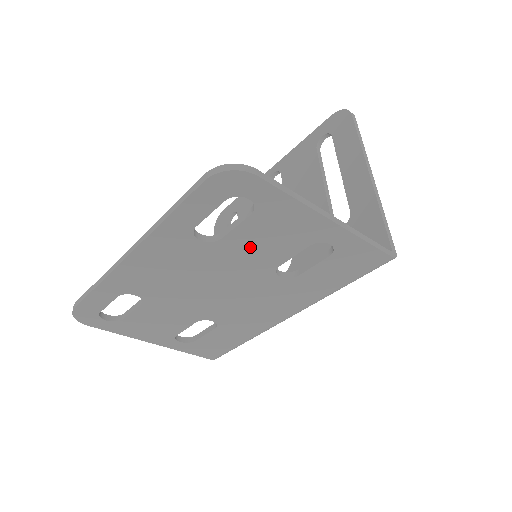
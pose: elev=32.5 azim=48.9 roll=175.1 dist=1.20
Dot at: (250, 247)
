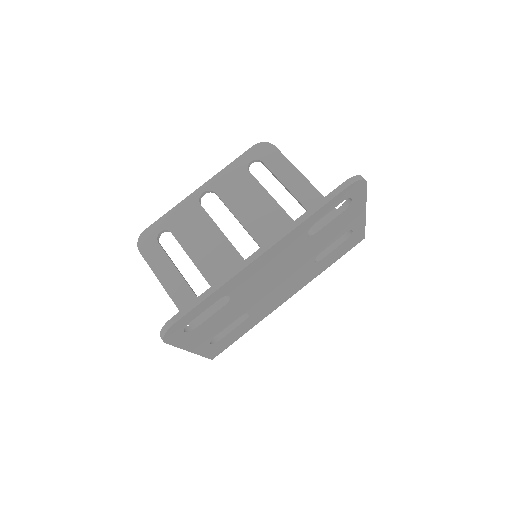
Dot at: (323, 238)
